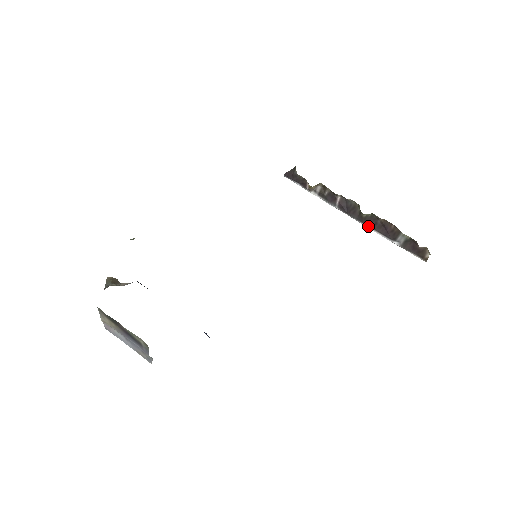
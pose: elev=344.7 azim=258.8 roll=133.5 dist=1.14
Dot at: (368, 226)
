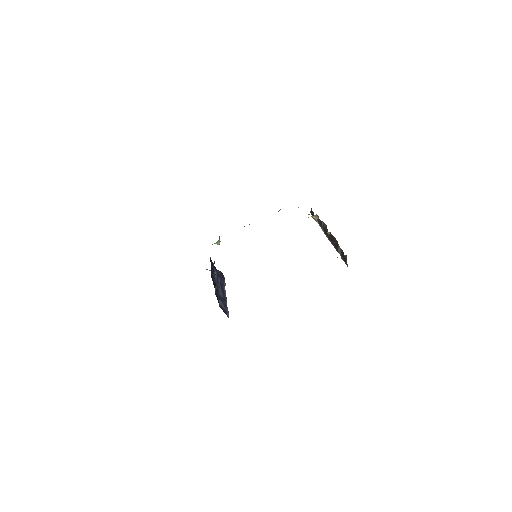
Dot at: (331, 243)
